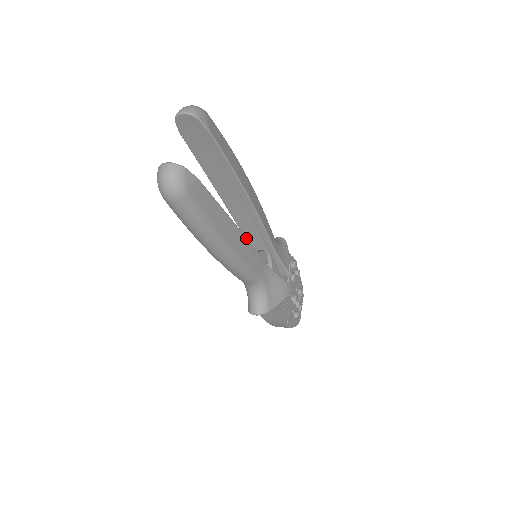
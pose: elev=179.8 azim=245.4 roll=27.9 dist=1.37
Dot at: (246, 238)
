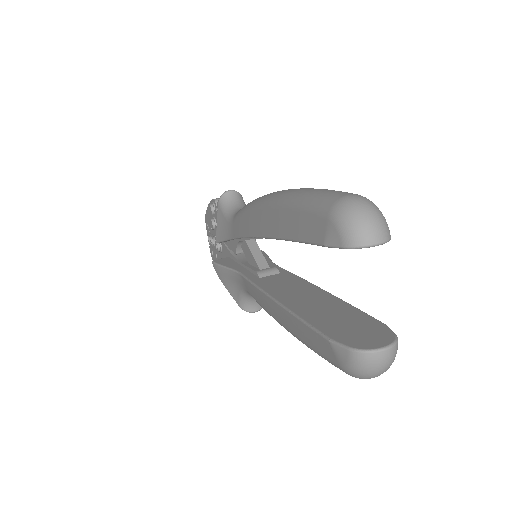
Dot at: (307, 281)
